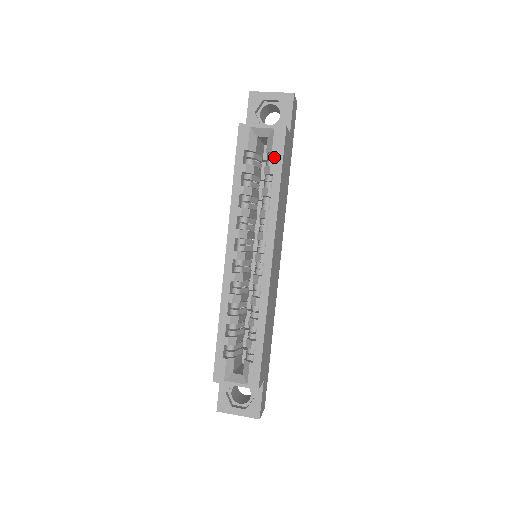
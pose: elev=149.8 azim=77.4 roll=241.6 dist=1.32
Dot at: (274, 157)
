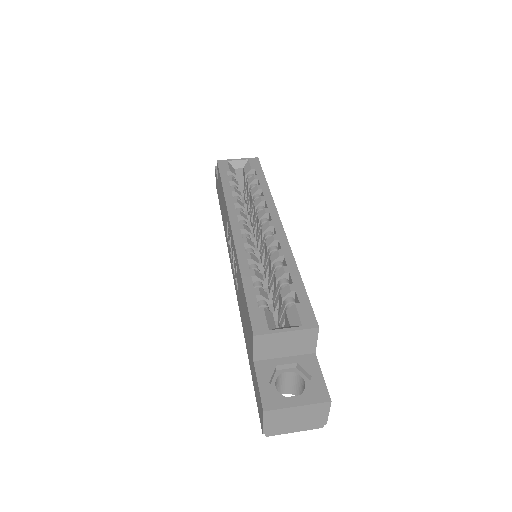
Dot at: occluded
